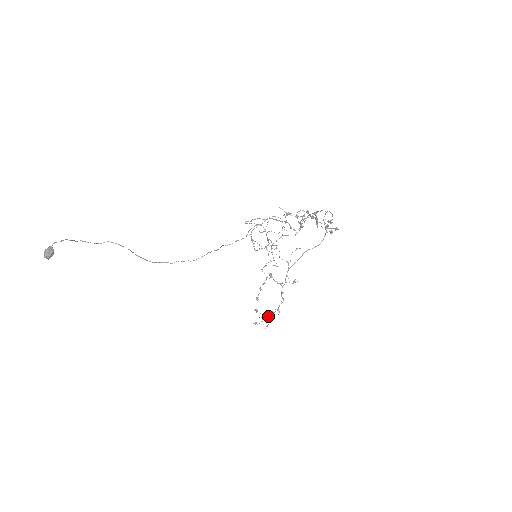
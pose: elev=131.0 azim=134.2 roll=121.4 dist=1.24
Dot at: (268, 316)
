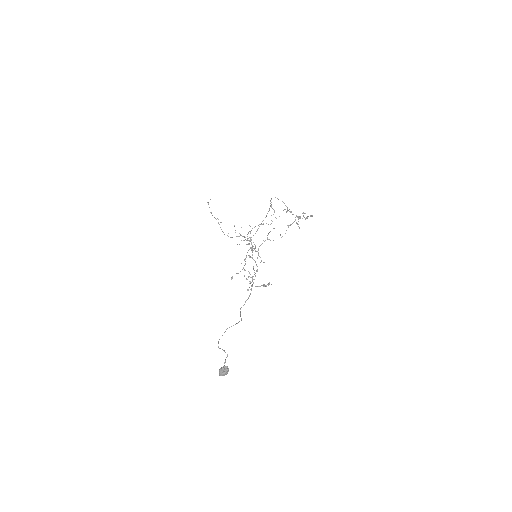
Dot at: occluded
